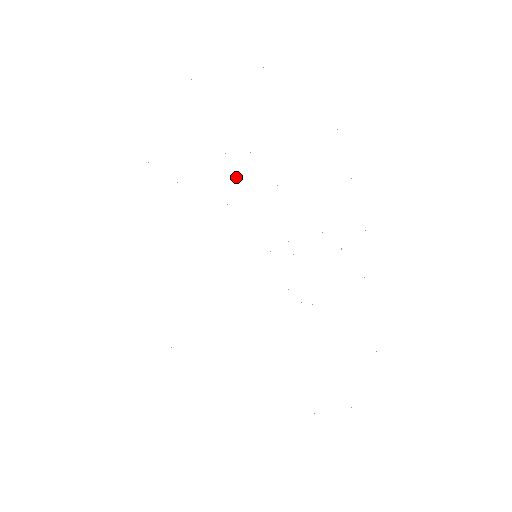
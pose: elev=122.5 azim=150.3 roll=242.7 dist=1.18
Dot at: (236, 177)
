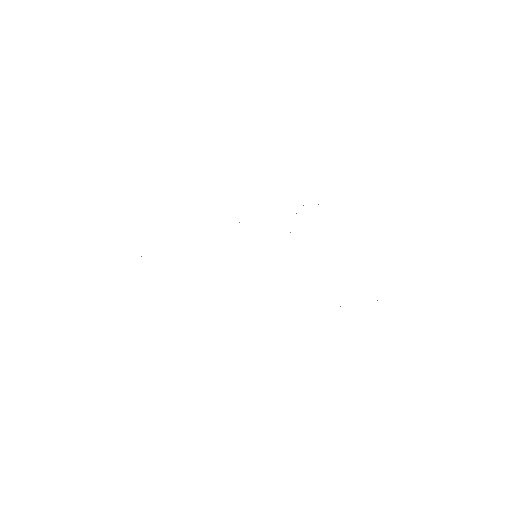
Dot at: occluded
